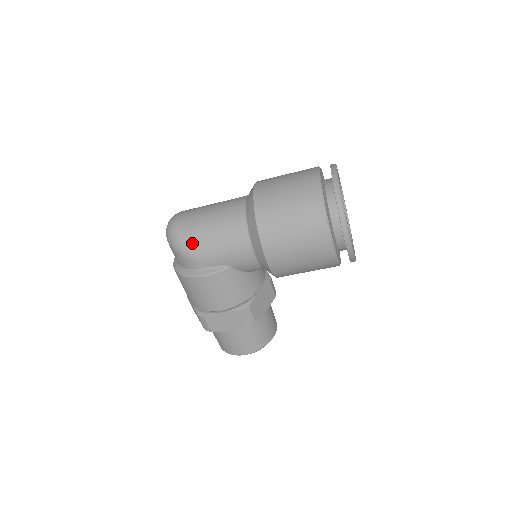
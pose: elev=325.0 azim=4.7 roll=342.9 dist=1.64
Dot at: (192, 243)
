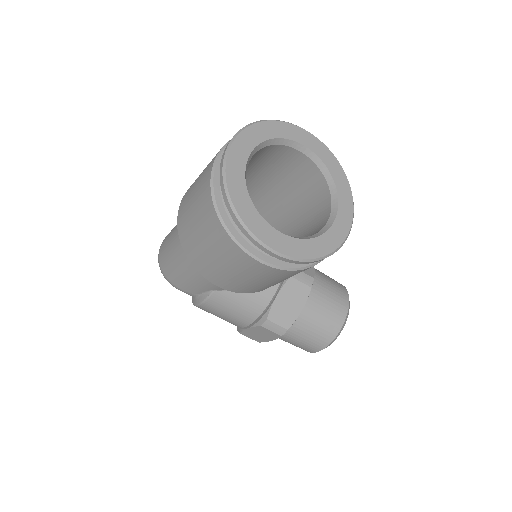
Dot at: (171, 277)
